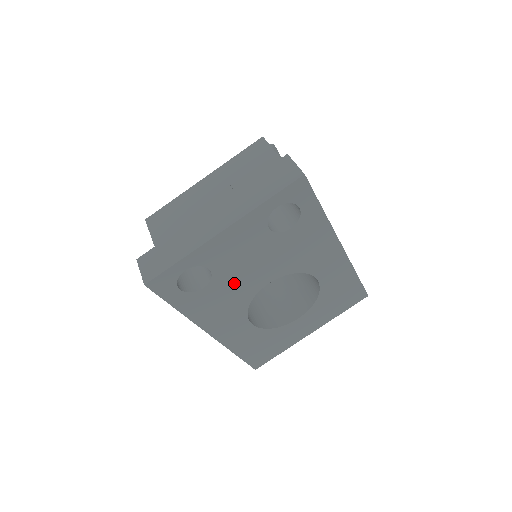
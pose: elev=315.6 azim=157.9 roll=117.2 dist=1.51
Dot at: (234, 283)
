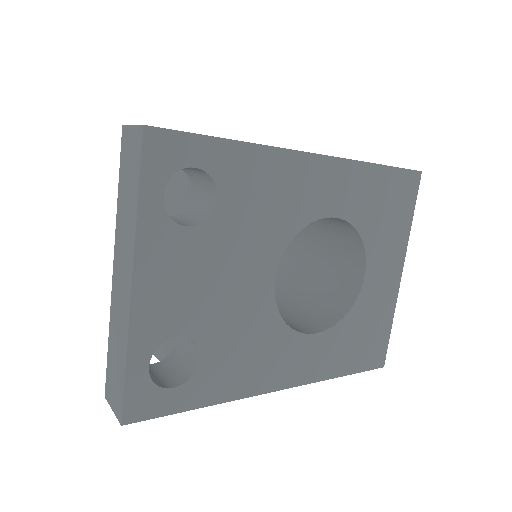
Dot at: (231, 319)
